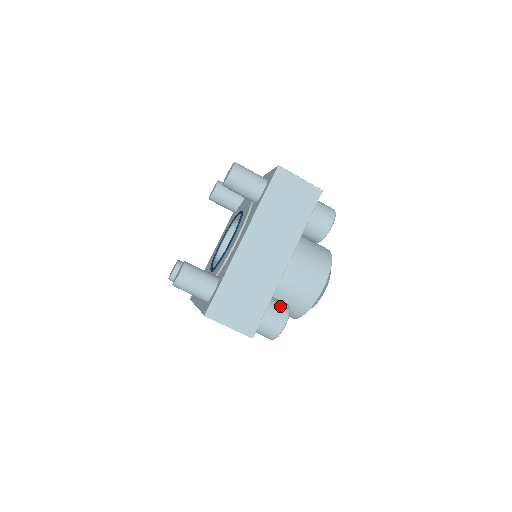
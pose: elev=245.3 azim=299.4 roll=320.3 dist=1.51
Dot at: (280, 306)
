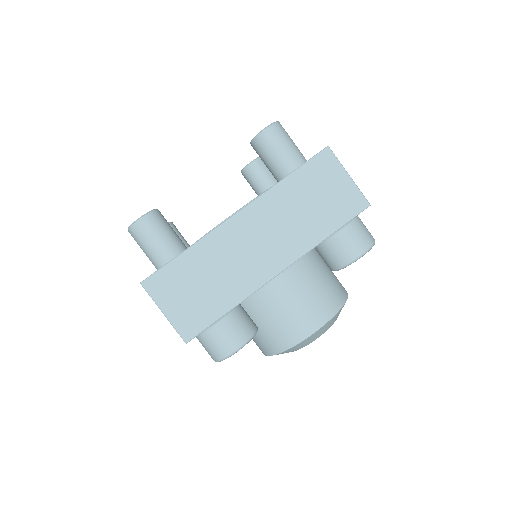
Dot at: (244, 323)
